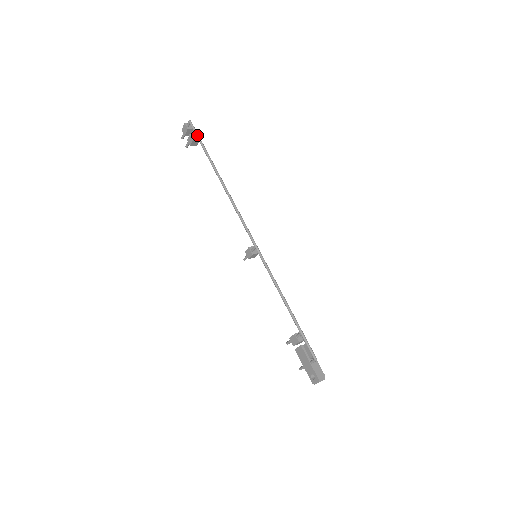
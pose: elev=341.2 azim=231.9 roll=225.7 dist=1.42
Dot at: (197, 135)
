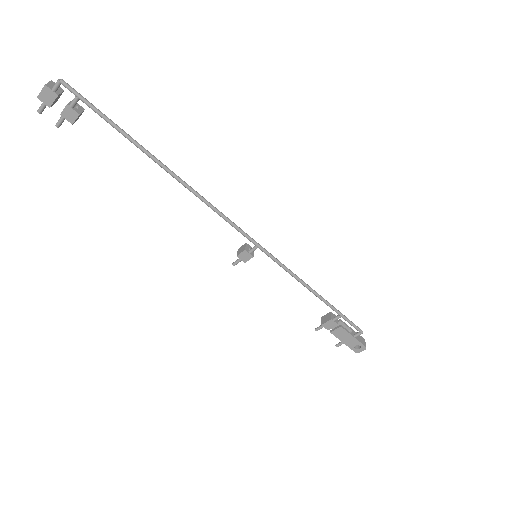
Dot at: (91, 105)
